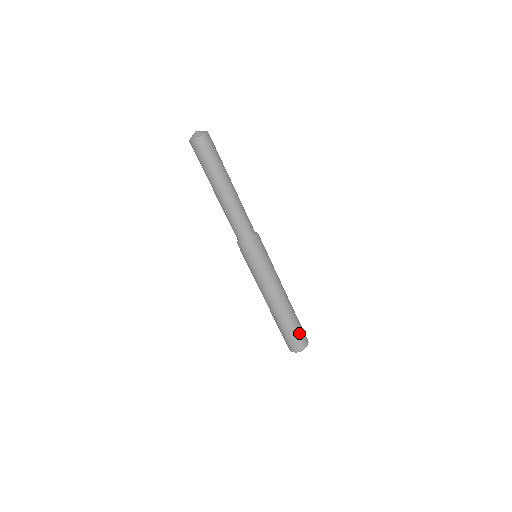
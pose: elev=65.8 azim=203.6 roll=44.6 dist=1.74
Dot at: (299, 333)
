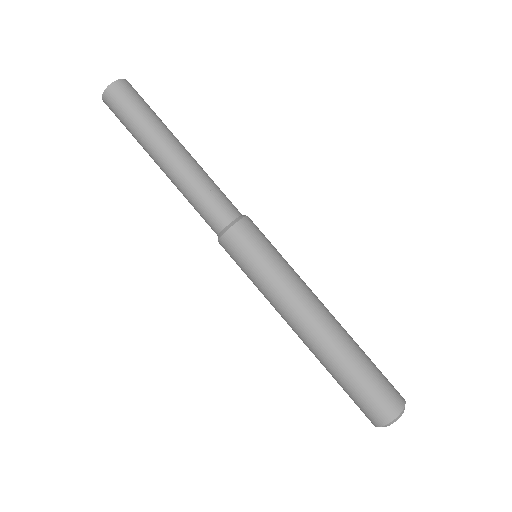
Dot at: (371, 390)
